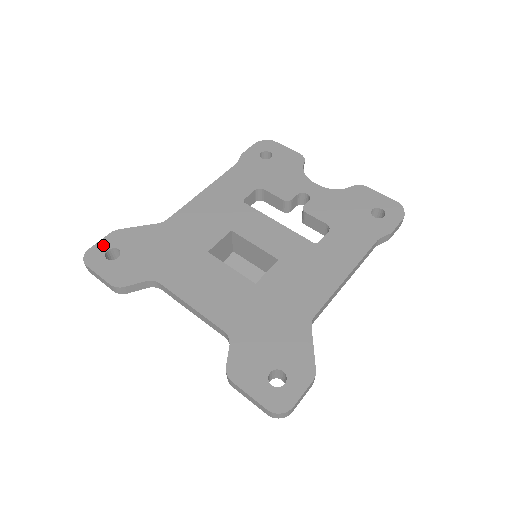
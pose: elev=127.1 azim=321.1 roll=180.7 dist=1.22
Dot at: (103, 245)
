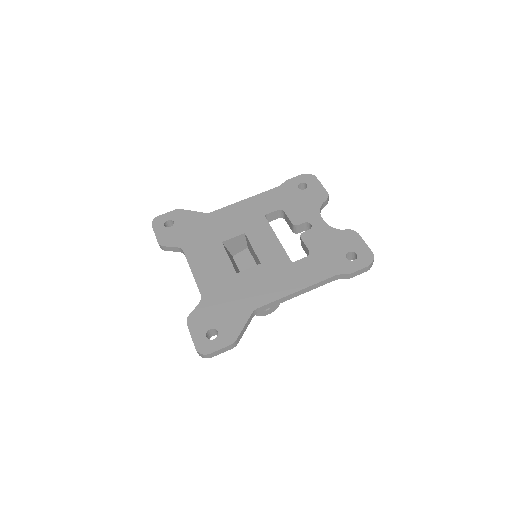
Dot at: (167, 216)
